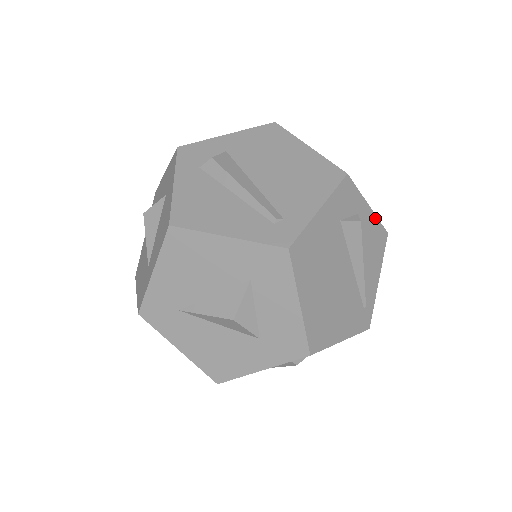
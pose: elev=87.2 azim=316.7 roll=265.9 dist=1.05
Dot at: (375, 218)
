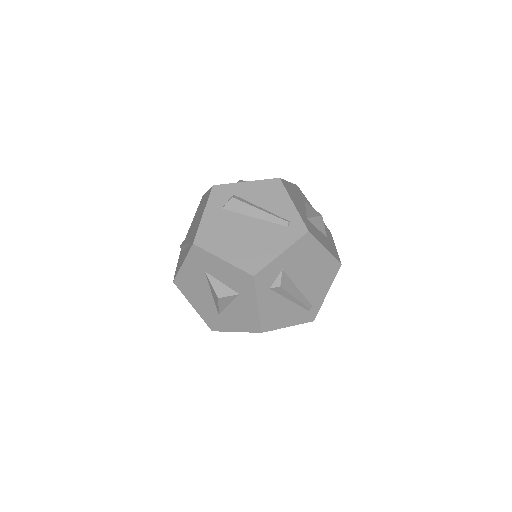
Dot at: occluded
